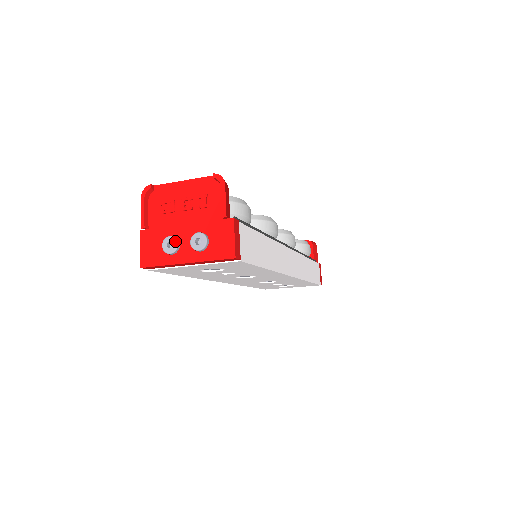
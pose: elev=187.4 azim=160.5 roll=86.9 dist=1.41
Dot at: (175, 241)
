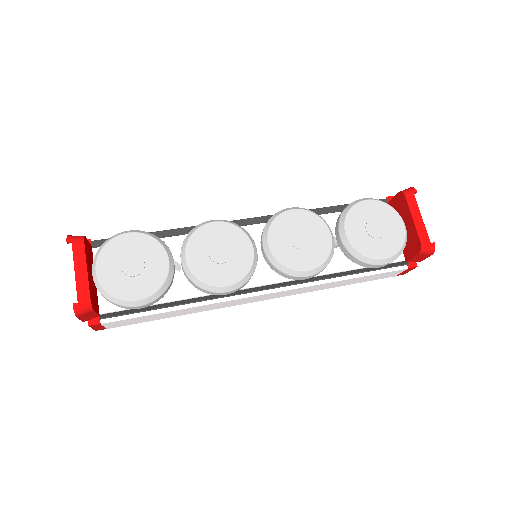
Dot at: occluded
